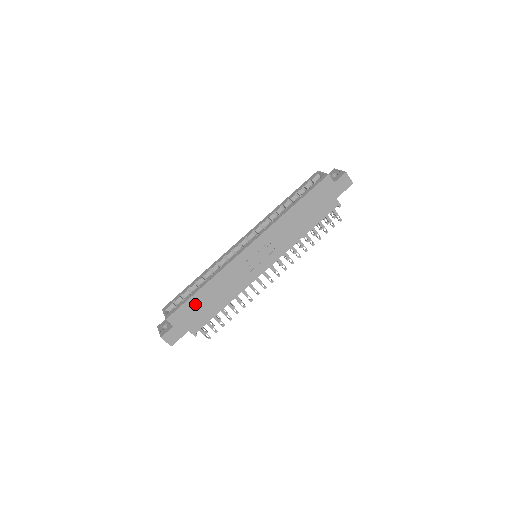
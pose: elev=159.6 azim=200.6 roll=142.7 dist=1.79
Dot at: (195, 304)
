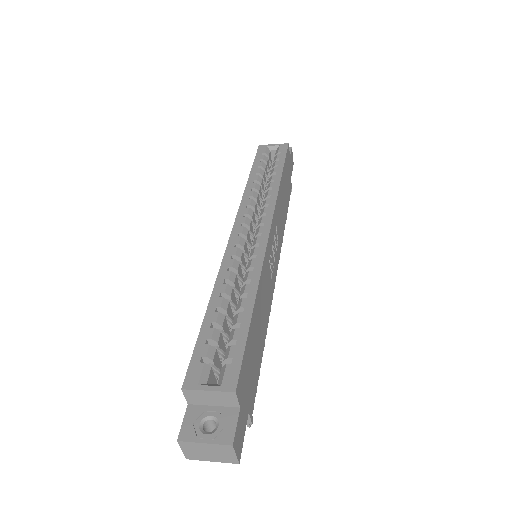
Dot at: (251, 345)
